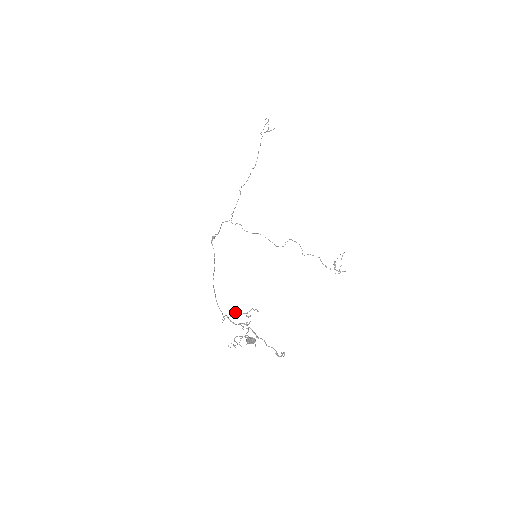
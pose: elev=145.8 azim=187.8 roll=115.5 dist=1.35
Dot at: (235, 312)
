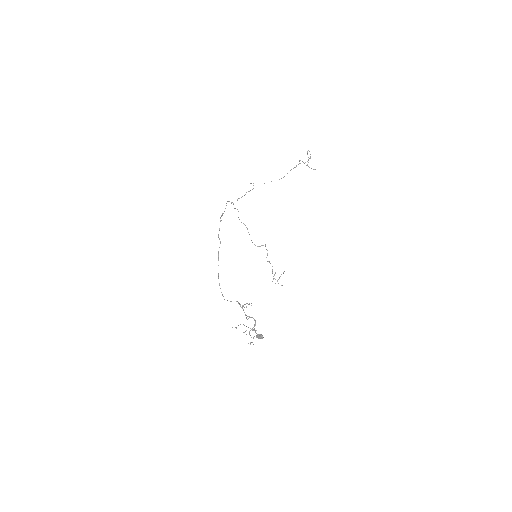
Dot at: occluded
